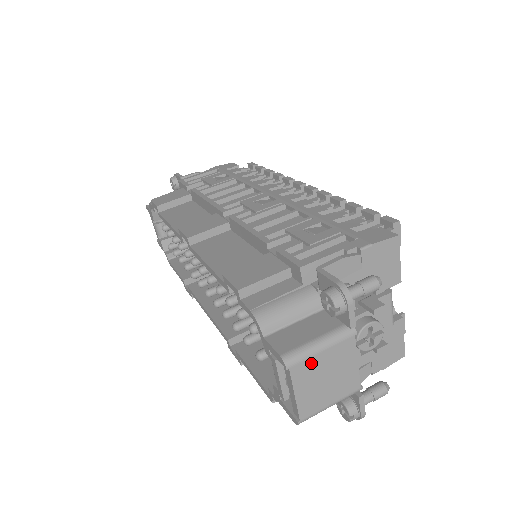
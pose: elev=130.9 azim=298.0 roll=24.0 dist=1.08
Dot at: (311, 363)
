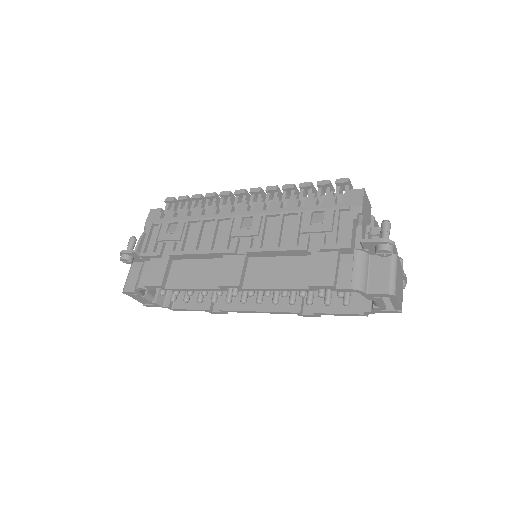
Dot at: (397, 284)
